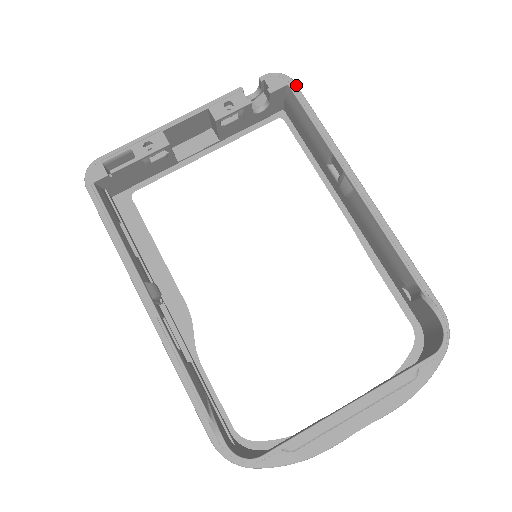
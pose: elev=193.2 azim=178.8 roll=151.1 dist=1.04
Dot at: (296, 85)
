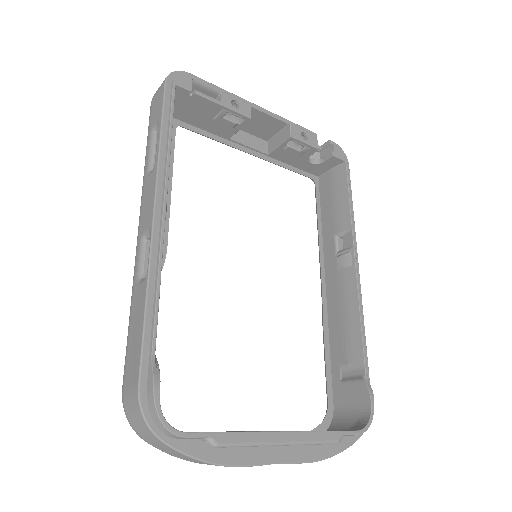
Dot at: occluded
